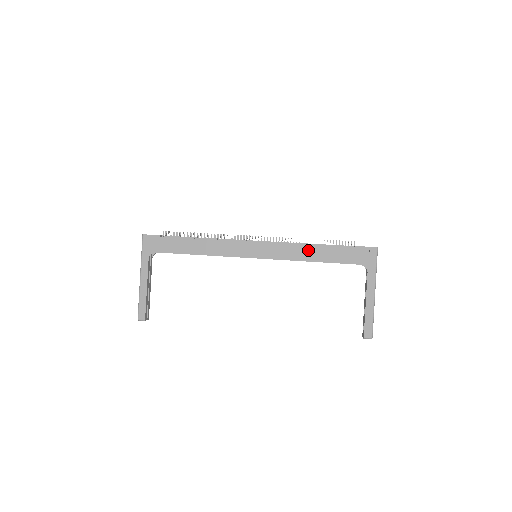
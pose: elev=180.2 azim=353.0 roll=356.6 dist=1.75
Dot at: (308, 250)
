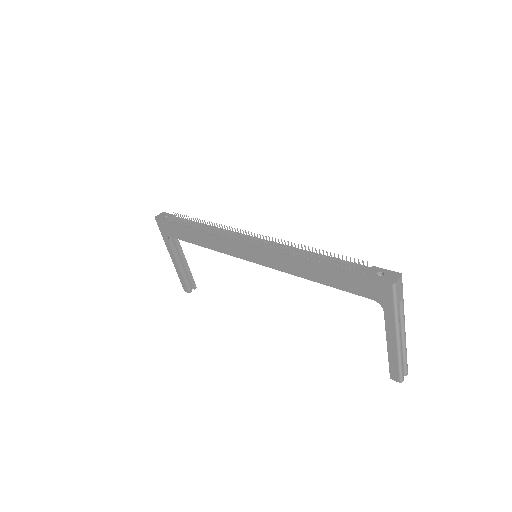
Dot at: (303, 266)
